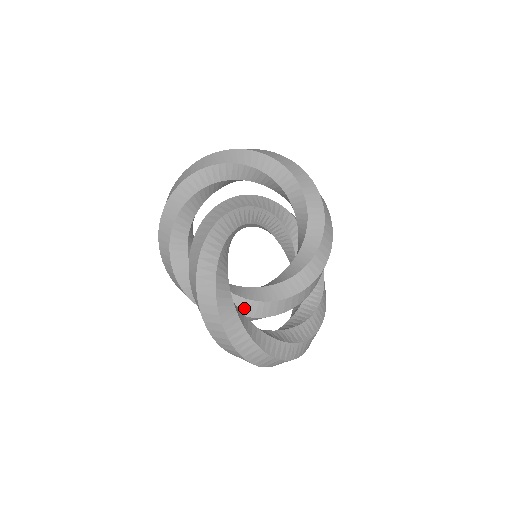
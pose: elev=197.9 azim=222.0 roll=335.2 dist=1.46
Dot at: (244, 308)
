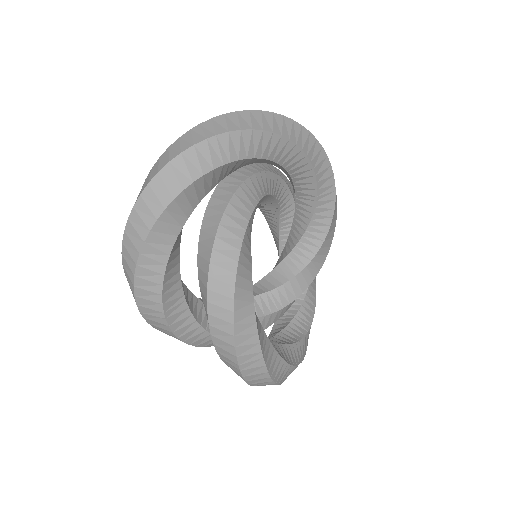
Dot at: (263, 324)
